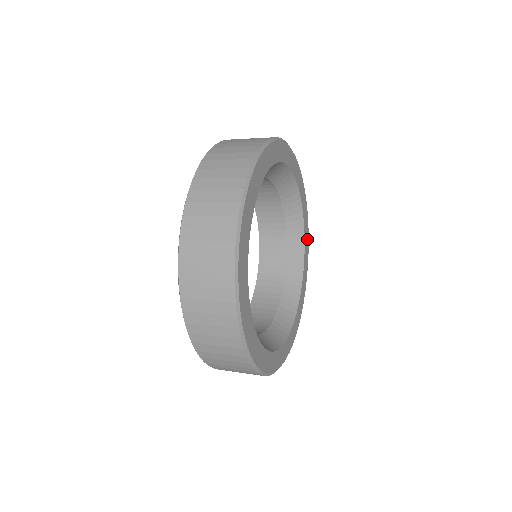
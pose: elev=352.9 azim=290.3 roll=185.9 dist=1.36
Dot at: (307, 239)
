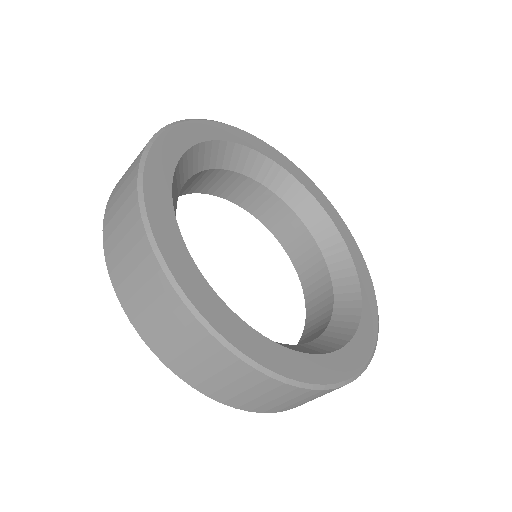
Dot at: (373, 318)
